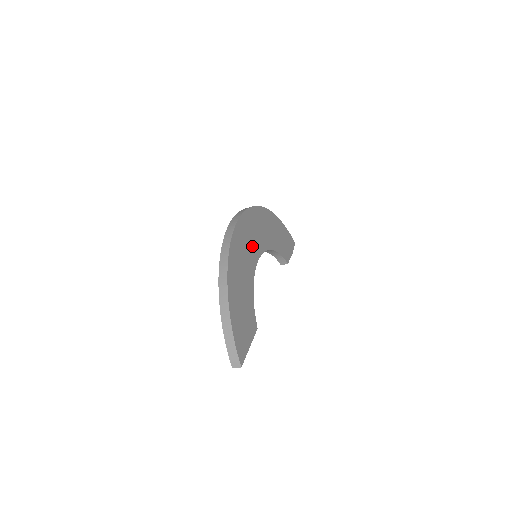
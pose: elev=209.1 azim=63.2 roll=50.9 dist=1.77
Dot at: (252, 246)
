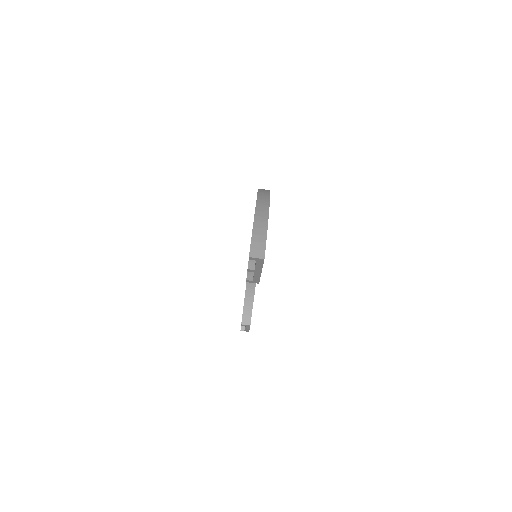
Dot at: occluded
